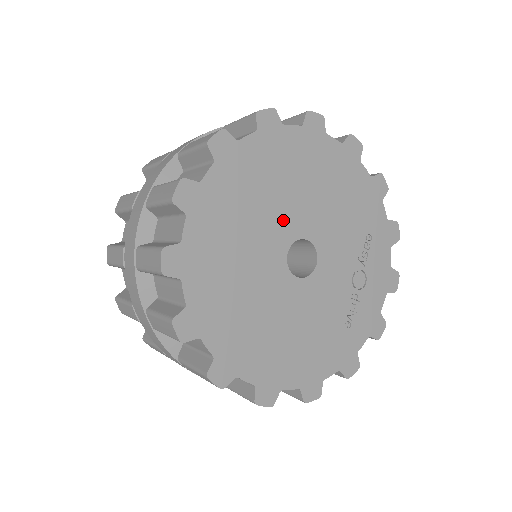
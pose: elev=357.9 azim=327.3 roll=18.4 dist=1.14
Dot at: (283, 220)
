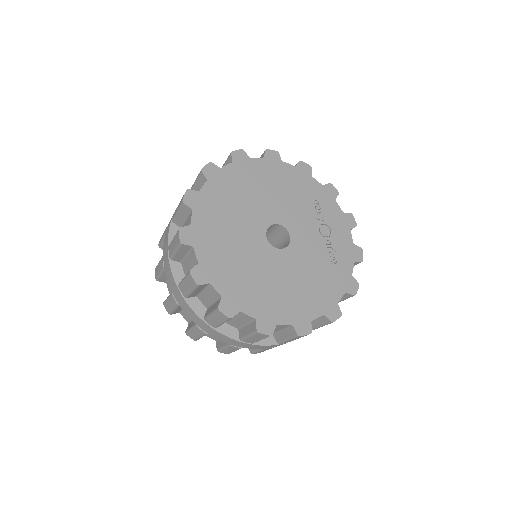
Dot at: (252, 220)
